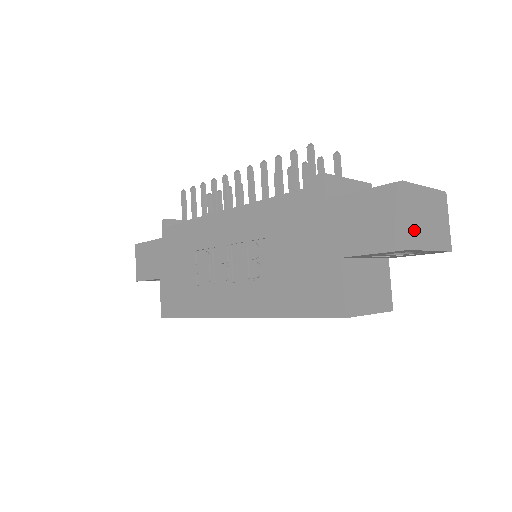
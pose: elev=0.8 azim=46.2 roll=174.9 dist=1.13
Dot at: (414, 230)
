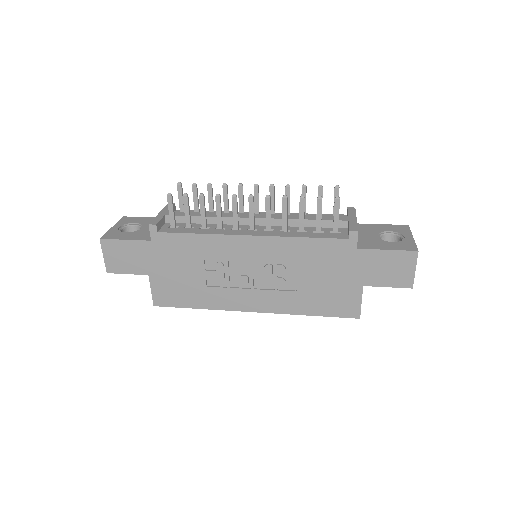
Dot at: occluded
